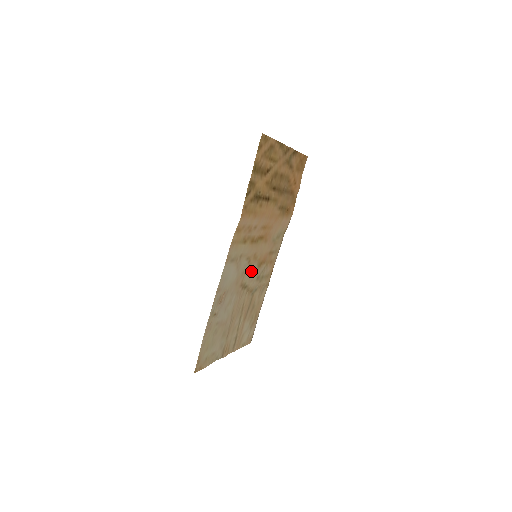
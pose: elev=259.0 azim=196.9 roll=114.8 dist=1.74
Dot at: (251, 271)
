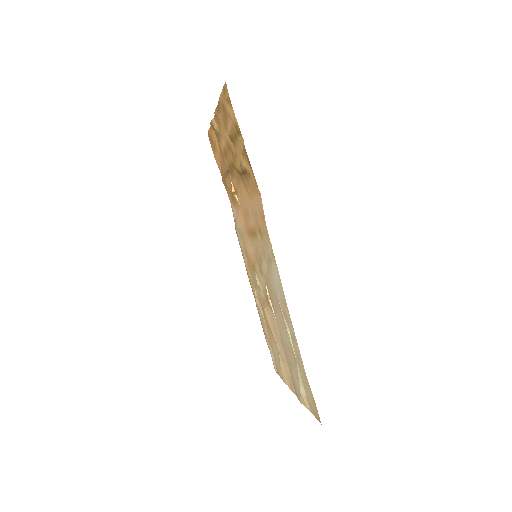
Dot at: (261, 277)
